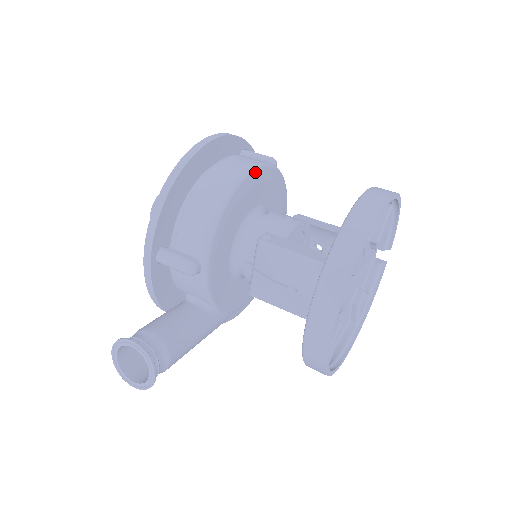
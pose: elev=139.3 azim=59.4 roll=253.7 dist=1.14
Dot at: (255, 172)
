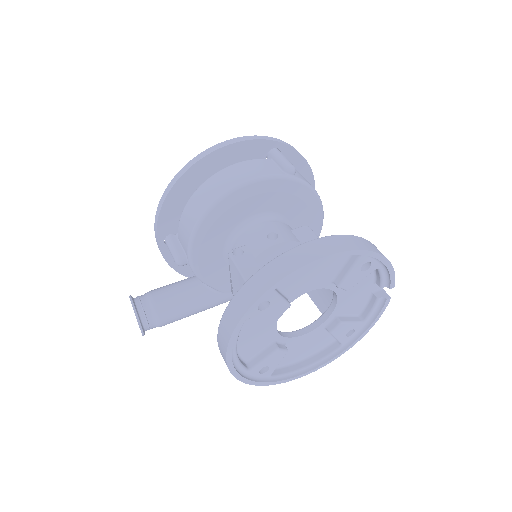
Dot at: (245, 187)
